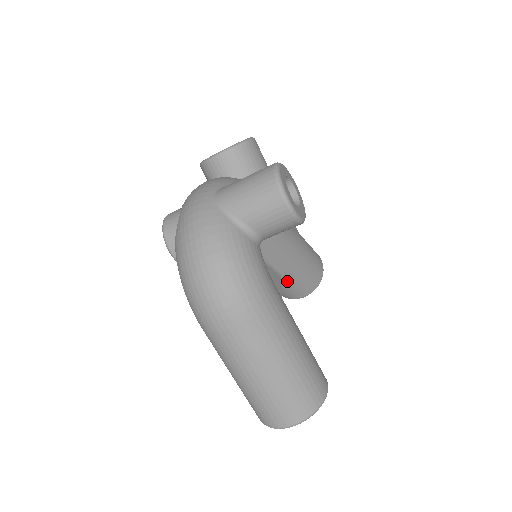
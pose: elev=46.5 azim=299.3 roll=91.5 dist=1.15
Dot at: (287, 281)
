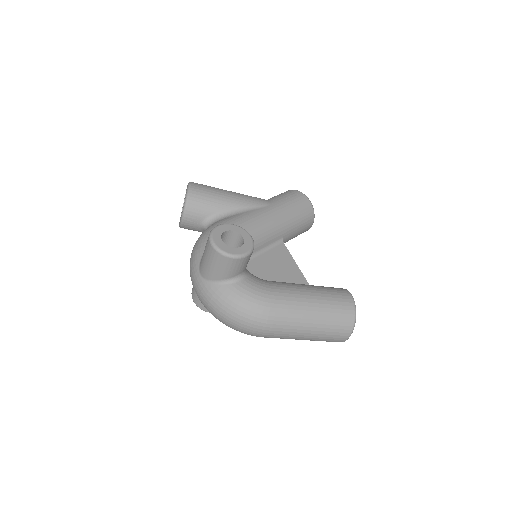
Dot at: (291, 236)
